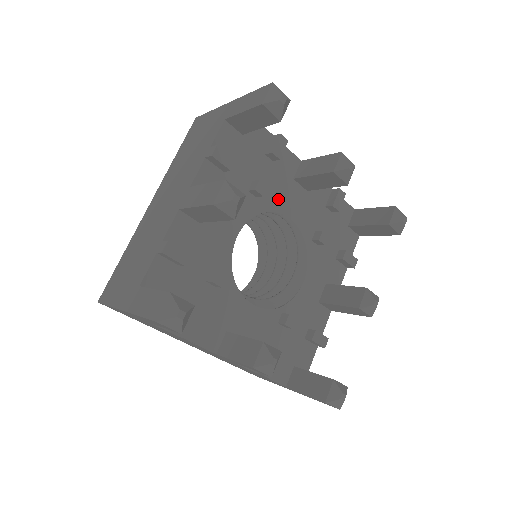
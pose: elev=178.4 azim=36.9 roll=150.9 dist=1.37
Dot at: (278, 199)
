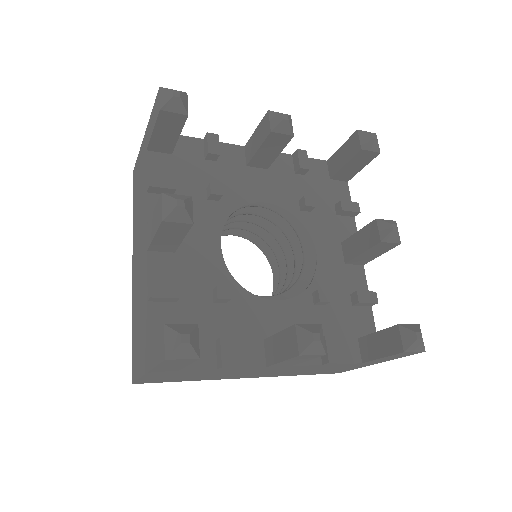
Dot at: (242, 191)
